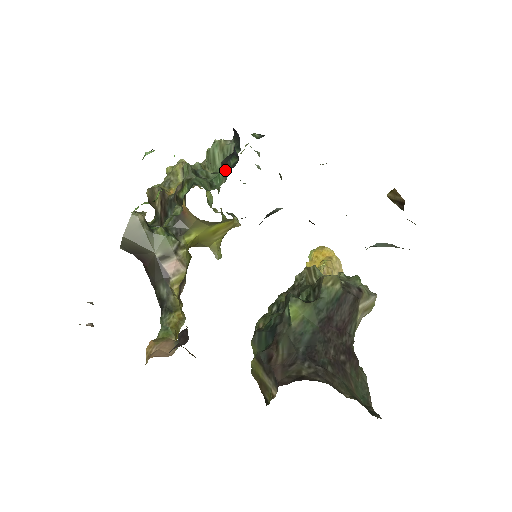
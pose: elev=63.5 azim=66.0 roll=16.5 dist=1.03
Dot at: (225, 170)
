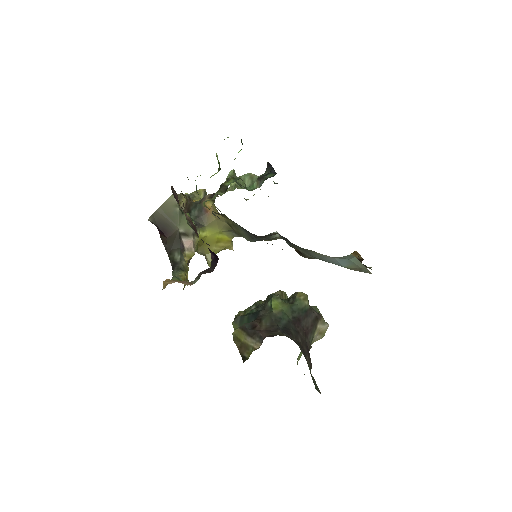
Dot at: (261, 181)
